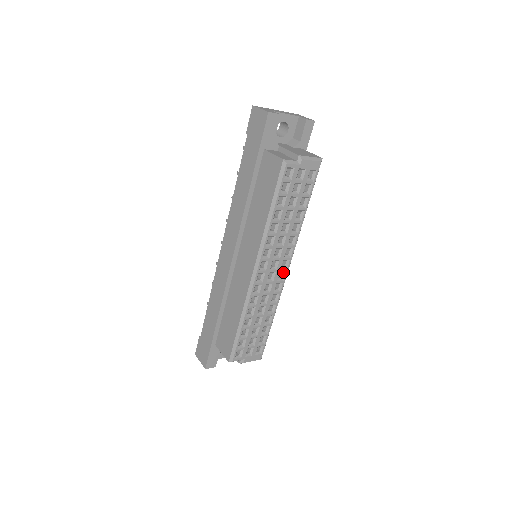
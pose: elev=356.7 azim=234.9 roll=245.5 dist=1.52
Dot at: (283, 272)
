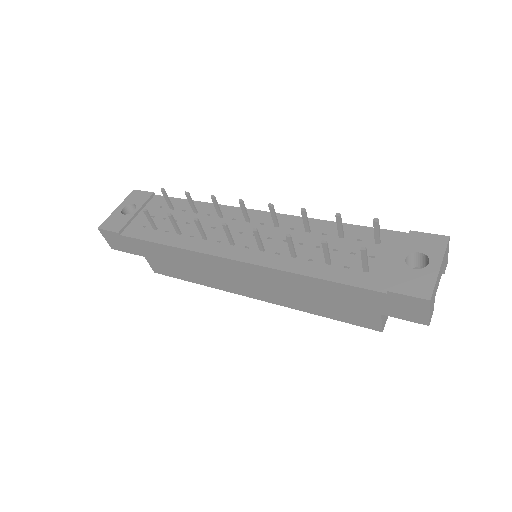
Dot at: occluded
